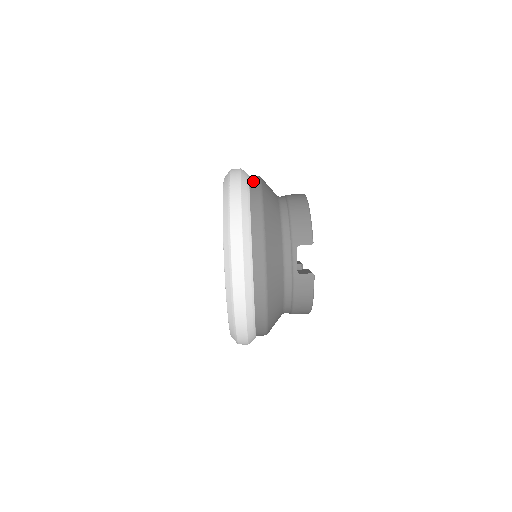
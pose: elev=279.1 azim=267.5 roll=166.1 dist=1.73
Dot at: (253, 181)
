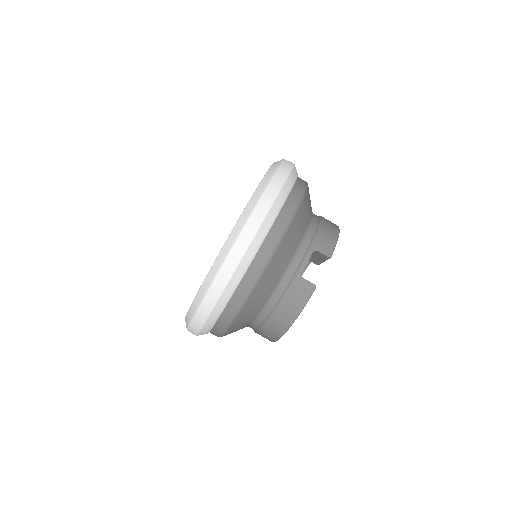
Dot at: occluded
